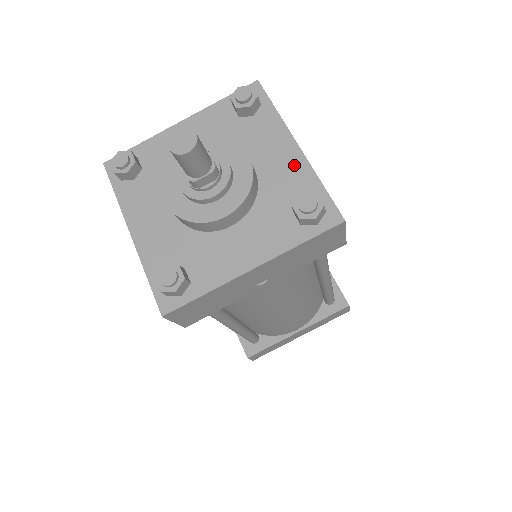
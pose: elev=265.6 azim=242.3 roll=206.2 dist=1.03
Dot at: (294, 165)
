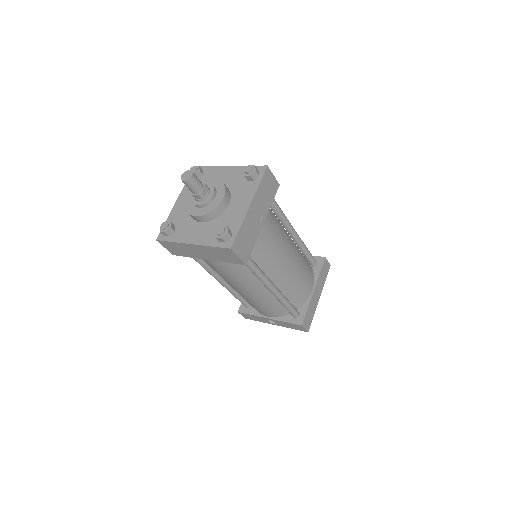
Dot at: (233, 171)
